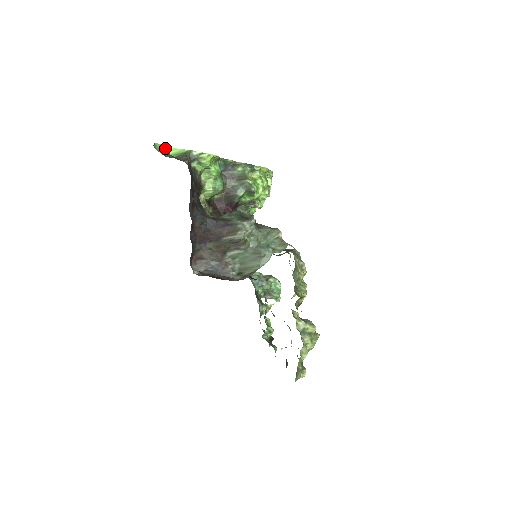
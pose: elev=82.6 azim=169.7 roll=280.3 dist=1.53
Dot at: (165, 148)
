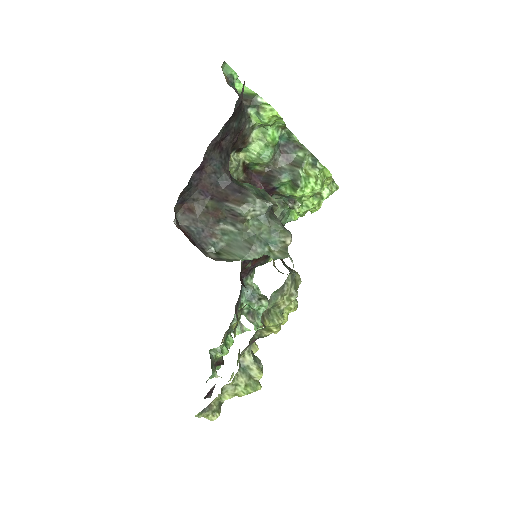
Dot at: (233, 75)
